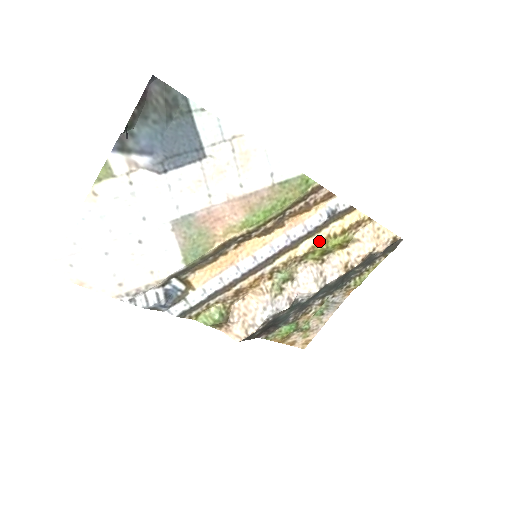
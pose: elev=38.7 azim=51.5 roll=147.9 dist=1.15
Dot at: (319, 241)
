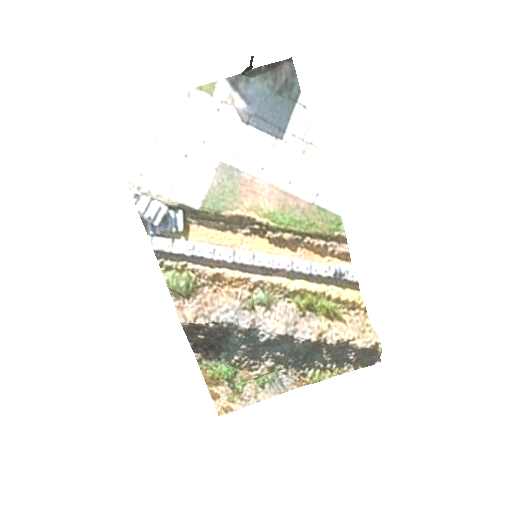
Dot at: (313, 290)
